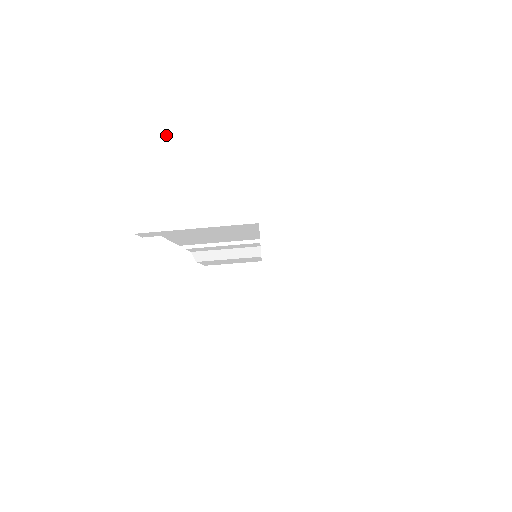
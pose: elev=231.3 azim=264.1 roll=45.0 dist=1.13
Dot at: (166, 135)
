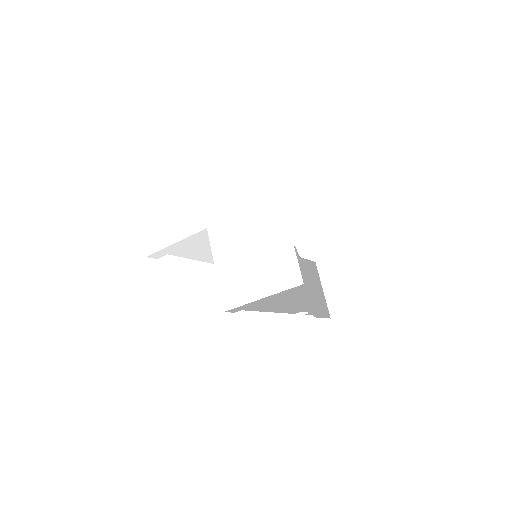
Dot at: (154, 192)
